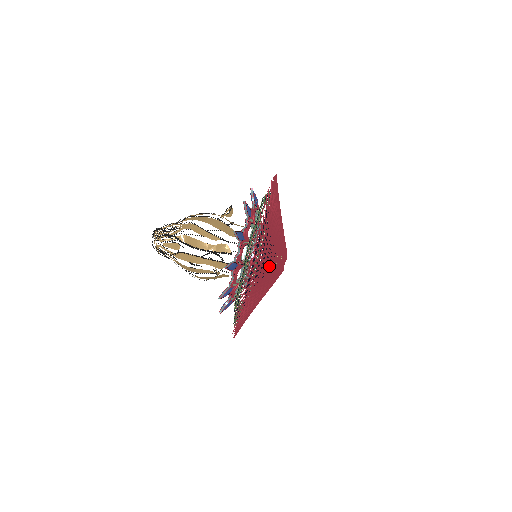
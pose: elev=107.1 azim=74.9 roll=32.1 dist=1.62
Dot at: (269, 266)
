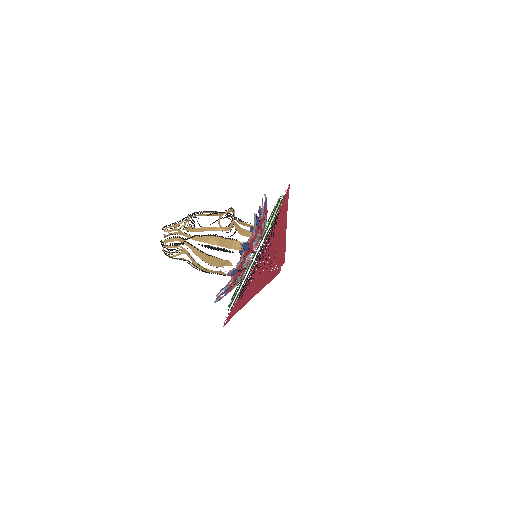
Dot at: occluded
